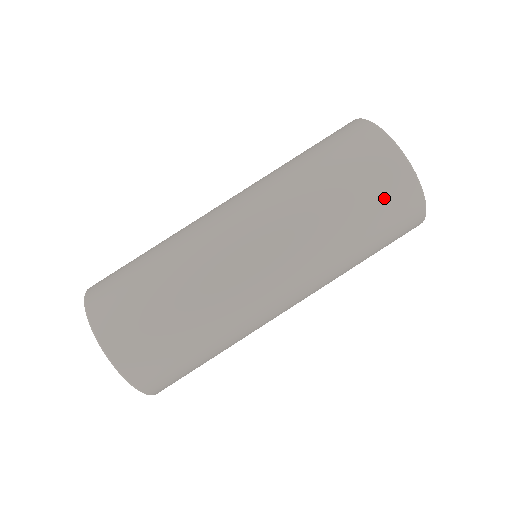
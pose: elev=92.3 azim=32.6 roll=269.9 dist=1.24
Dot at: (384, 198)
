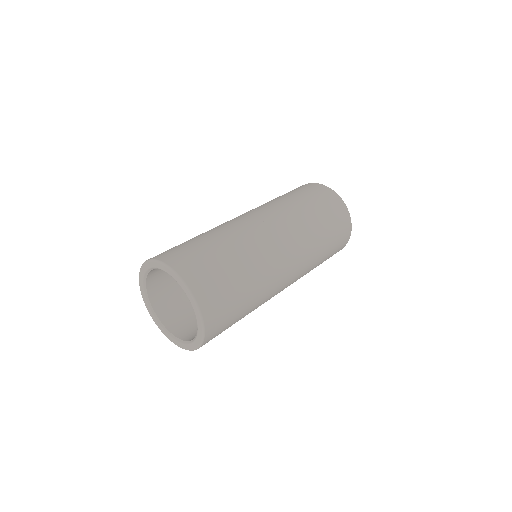
Dot at: (338, 246)
